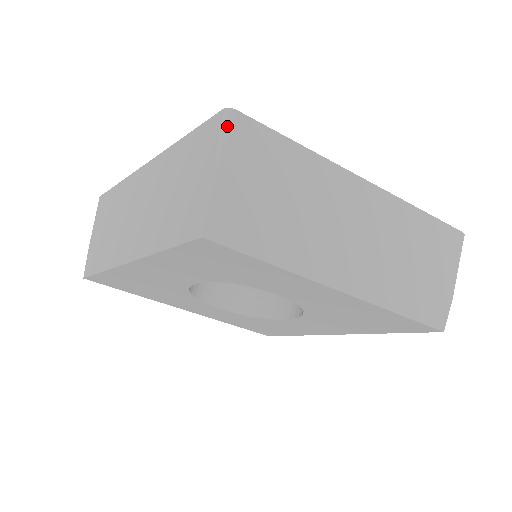
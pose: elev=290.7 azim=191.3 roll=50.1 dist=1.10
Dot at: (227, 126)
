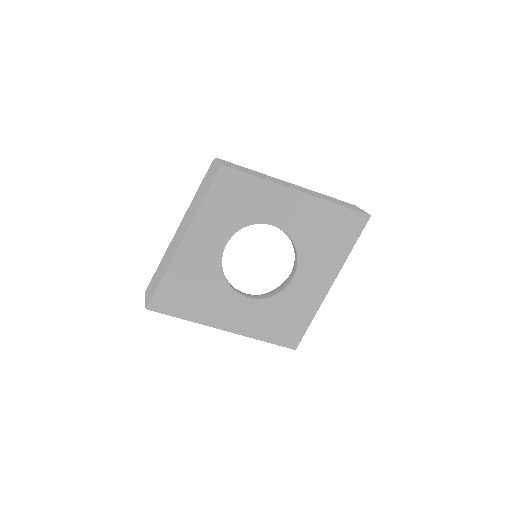
Dot at: occluded
